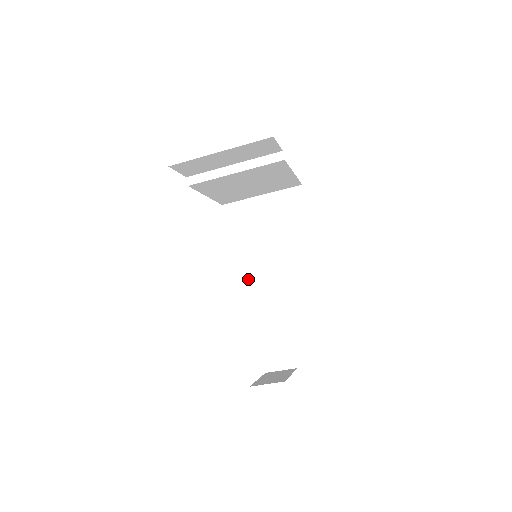
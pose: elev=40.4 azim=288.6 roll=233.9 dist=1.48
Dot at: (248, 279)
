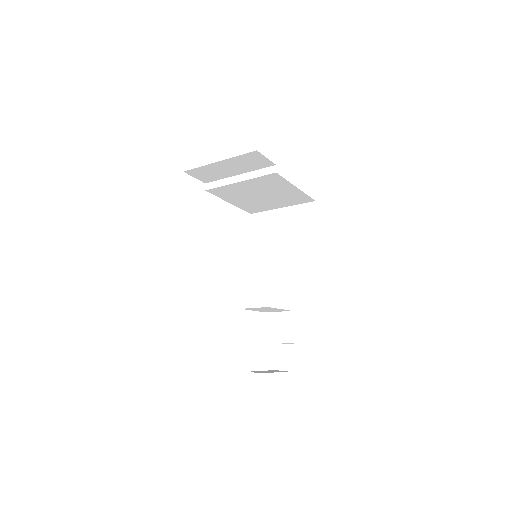
Dot at: (259, 280)
